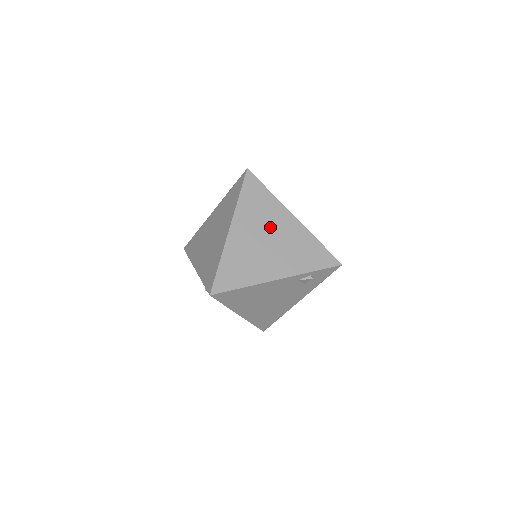
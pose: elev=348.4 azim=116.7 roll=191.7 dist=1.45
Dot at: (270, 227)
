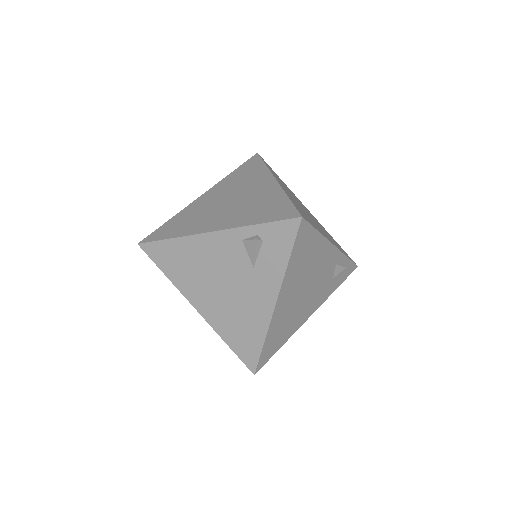
Dot at: (300, 203)
